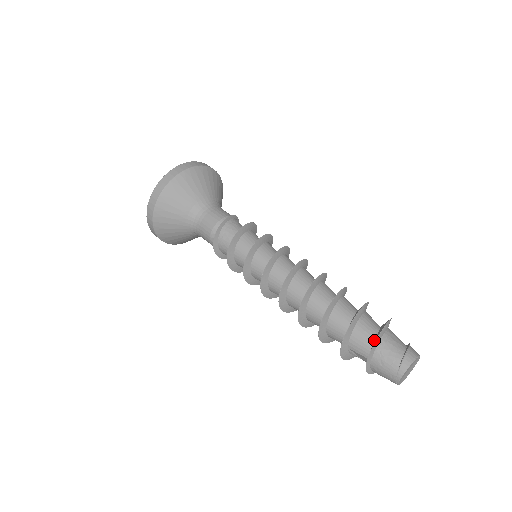
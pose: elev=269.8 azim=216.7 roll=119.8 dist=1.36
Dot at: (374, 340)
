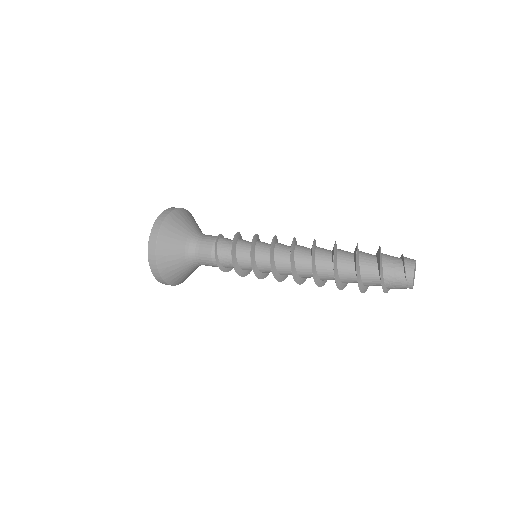
Dot at: (379, 276)
